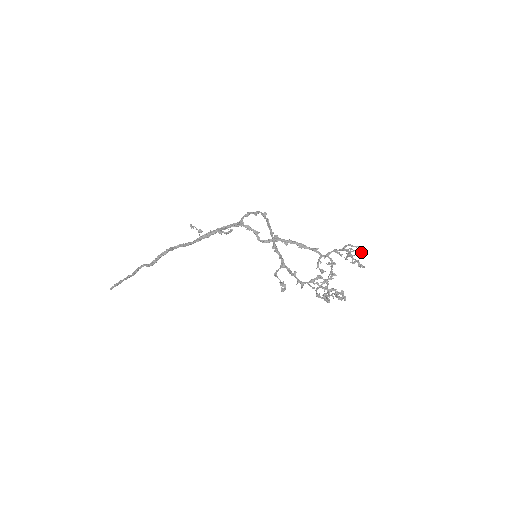
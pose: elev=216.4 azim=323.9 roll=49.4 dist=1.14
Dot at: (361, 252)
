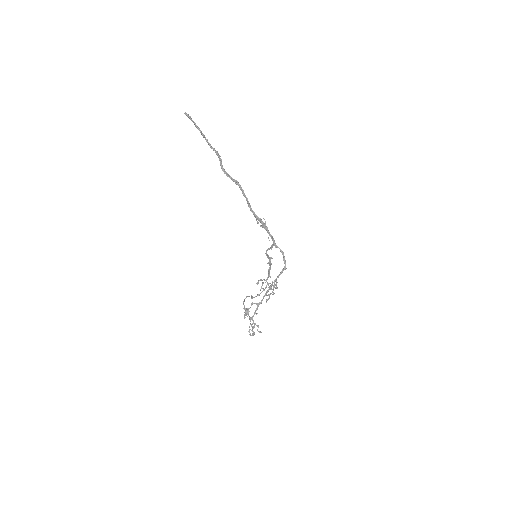
Dot at: occluded
